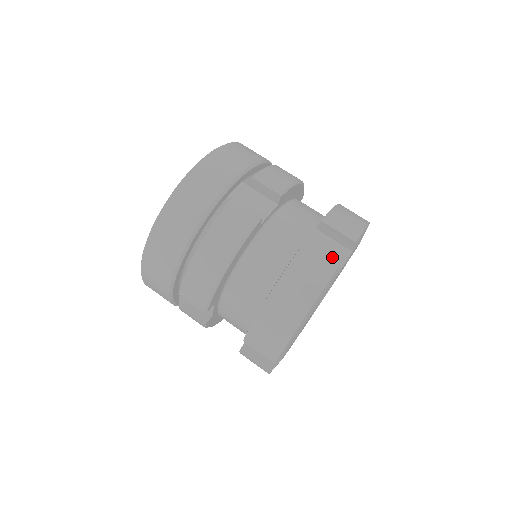
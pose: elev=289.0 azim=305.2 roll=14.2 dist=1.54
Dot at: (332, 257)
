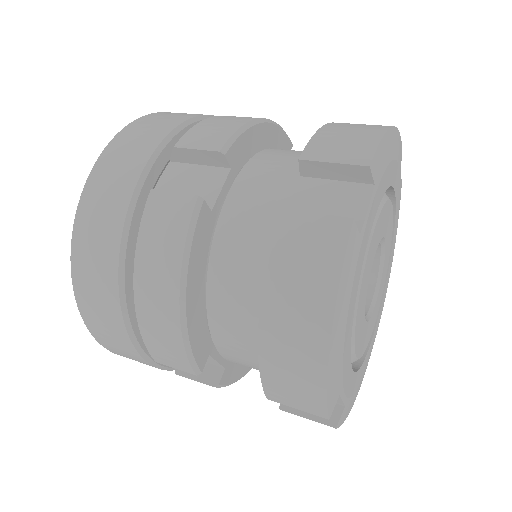
Dot at: (342, 210)
